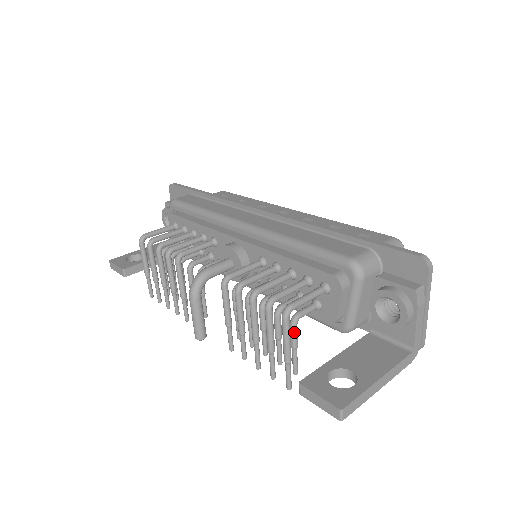
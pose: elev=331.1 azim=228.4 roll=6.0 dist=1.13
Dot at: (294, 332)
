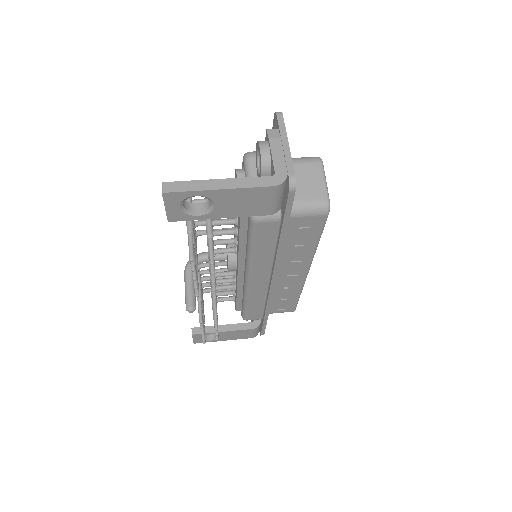
Dot at: (207, 221)
